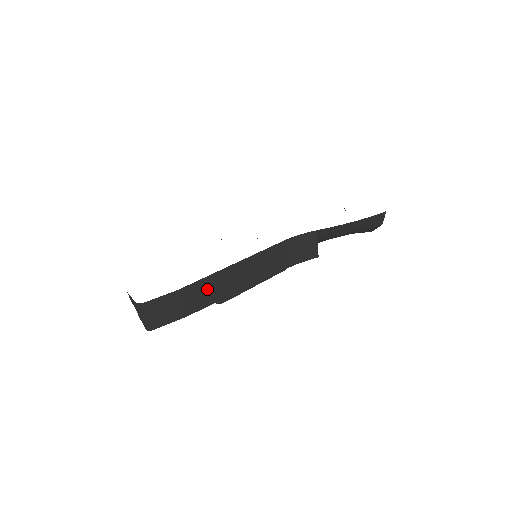
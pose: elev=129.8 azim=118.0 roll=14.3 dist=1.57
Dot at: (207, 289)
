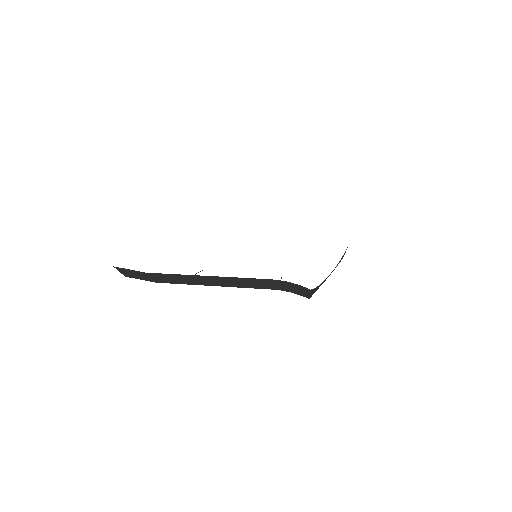
Dot at: (178, 278)
